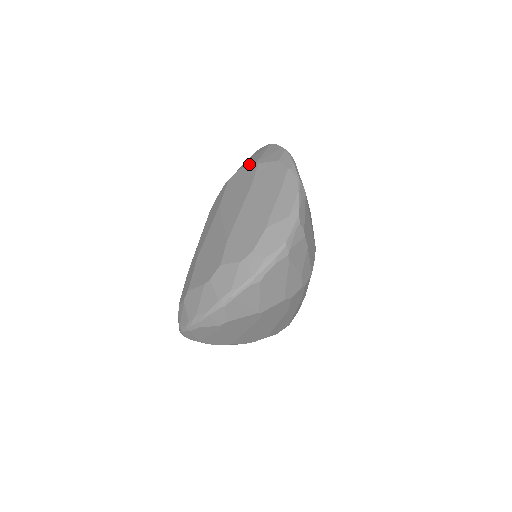
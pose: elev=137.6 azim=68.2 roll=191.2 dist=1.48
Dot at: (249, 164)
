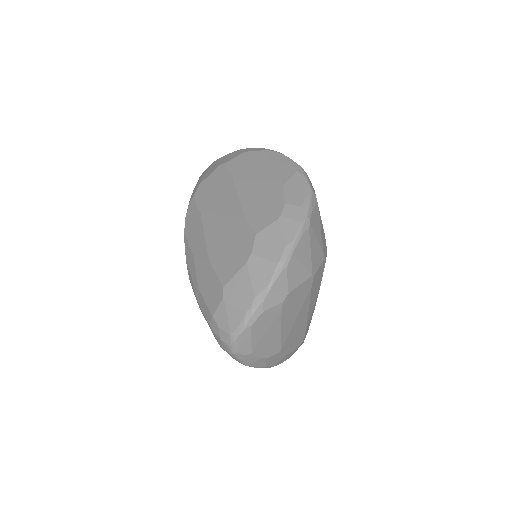
Dot at: (211, 172)
